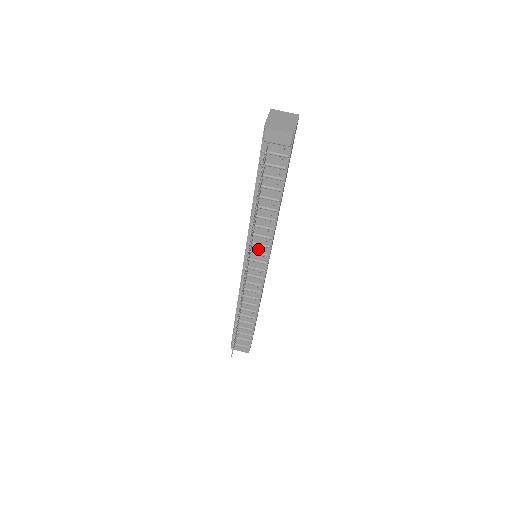
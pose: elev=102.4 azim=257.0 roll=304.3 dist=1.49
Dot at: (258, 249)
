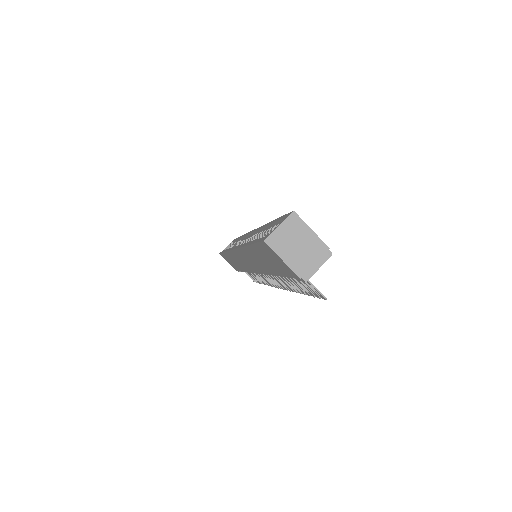
Dot at: occluded
